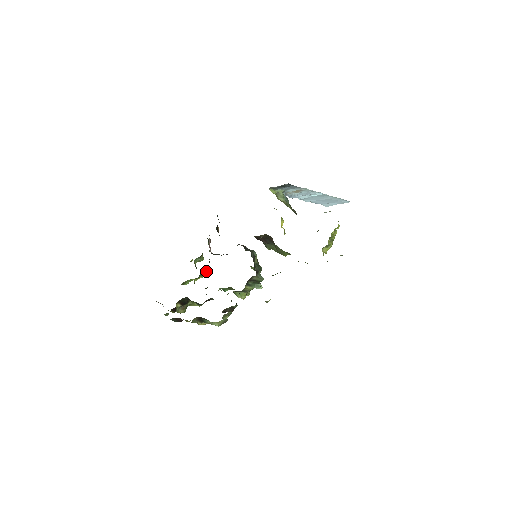
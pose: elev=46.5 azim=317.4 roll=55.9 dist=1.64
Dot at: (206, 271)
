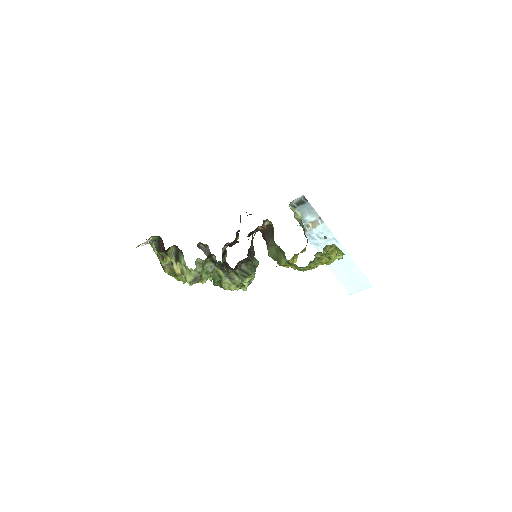
Dot at: occluded
